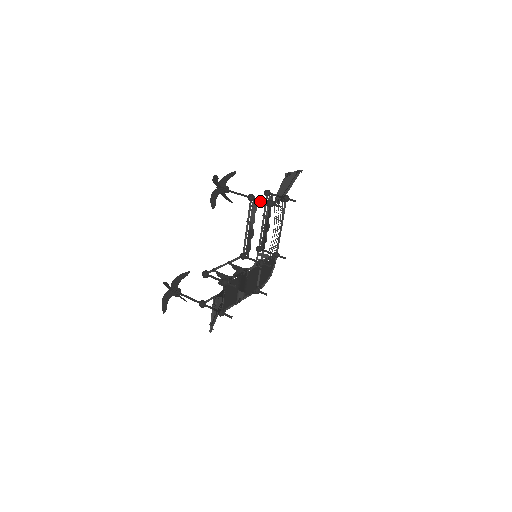
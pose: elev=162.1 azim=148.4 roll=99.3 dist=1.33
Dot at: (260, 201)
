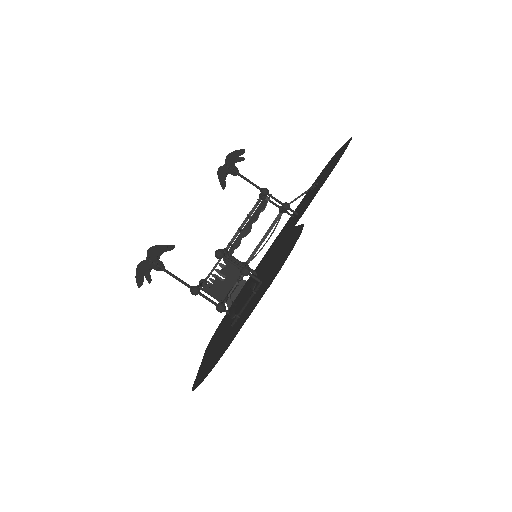
Dot at: (275, 199)
